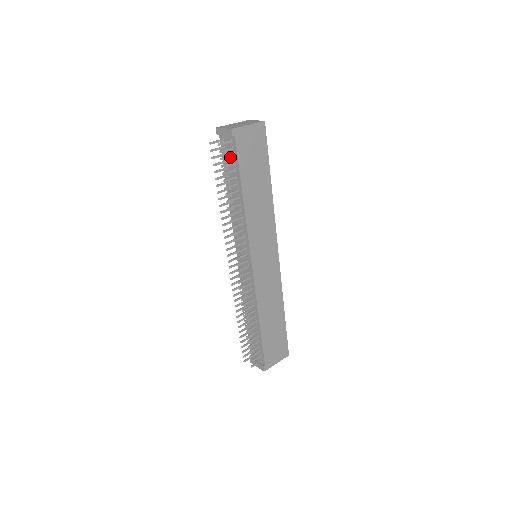
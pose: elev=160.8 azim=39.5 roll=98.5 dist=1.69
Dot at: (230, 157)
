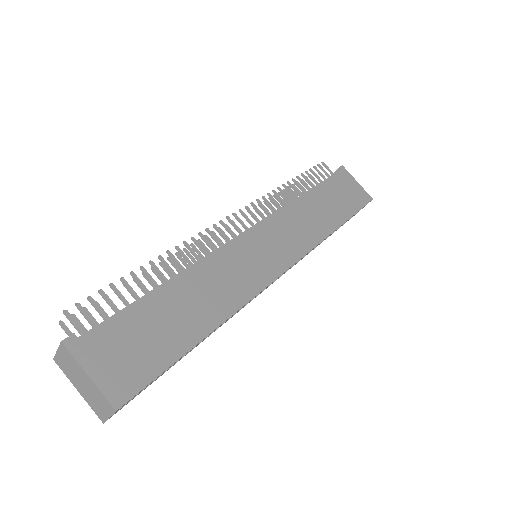
Dot at: (323, 176)
